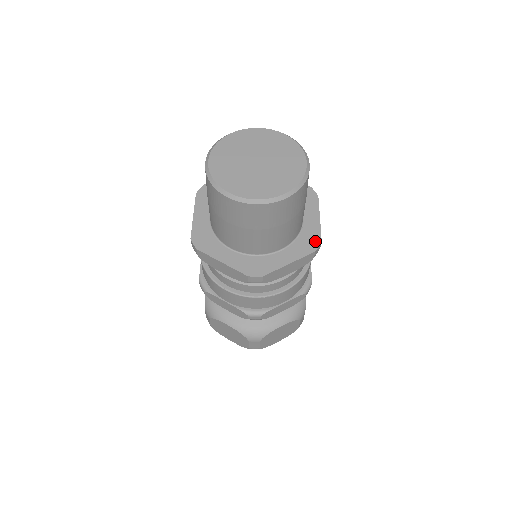
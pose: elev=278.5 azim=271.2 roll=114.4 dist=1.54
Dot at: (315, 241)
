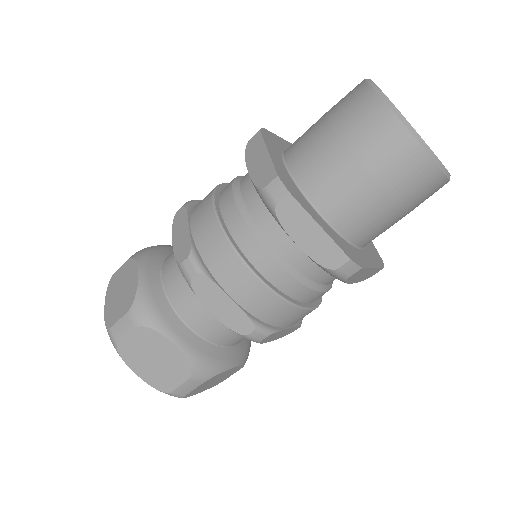
Dot at: (357, 260)
